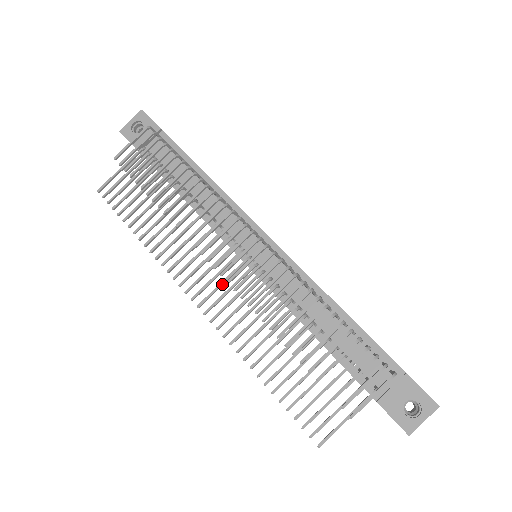
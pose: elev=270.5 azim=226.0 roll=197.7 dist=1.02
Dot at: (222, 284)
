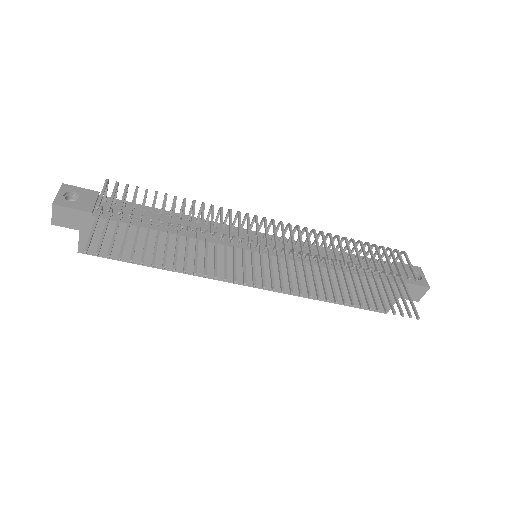
Dot at: occluded
